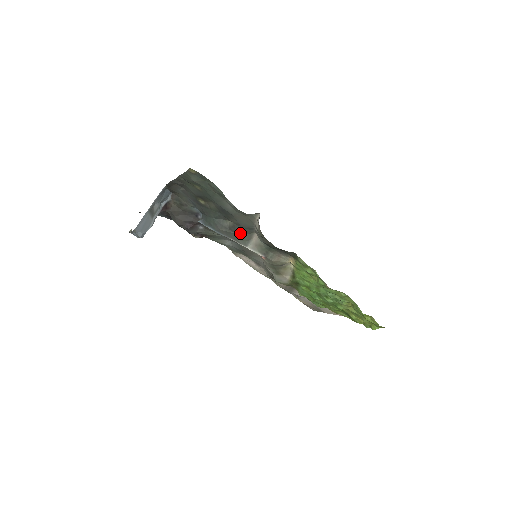
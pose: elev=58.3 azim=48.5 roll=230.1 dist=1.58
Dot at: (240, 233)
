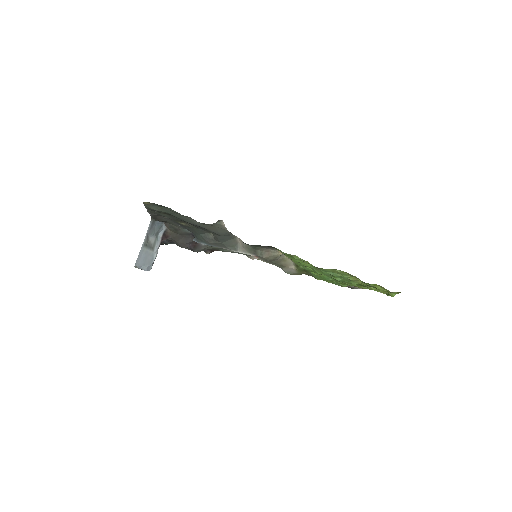
Dot at: (224, 241)
